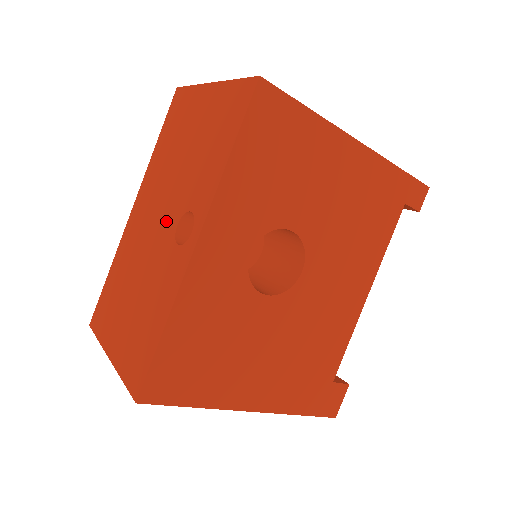
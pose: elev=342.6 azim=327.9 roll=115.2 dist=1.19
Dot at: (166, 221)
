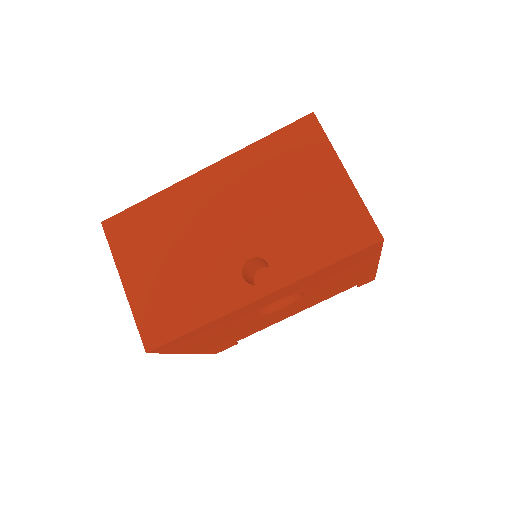
Dot at: (240, 239)
